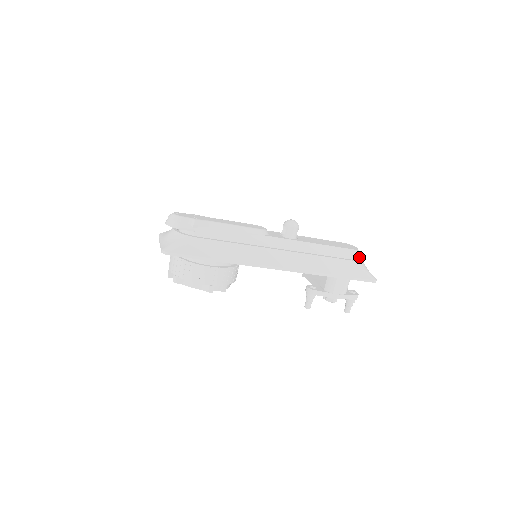
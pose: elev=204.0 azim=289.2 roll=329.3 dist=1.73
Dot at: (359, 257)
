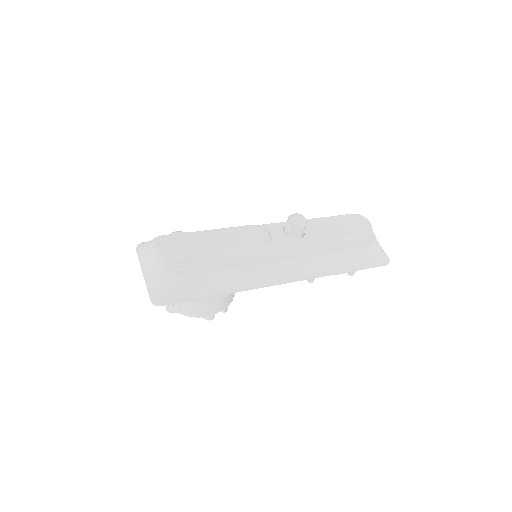
Dot at: occluded
